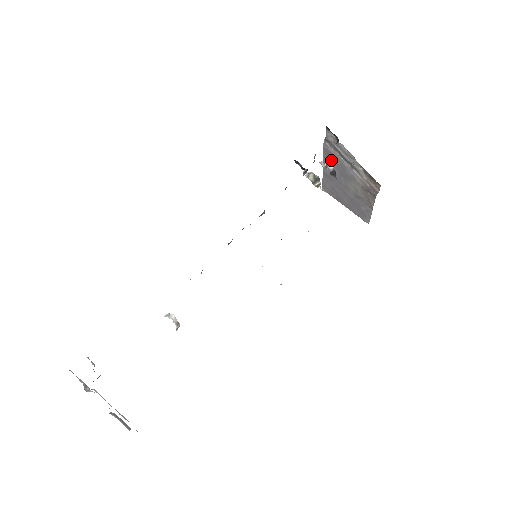
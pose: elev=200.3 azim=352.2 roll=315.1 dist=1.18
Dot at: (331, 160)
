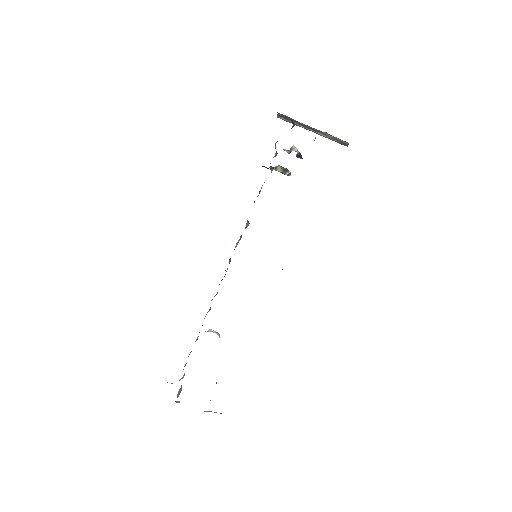
Dot at: occluded
